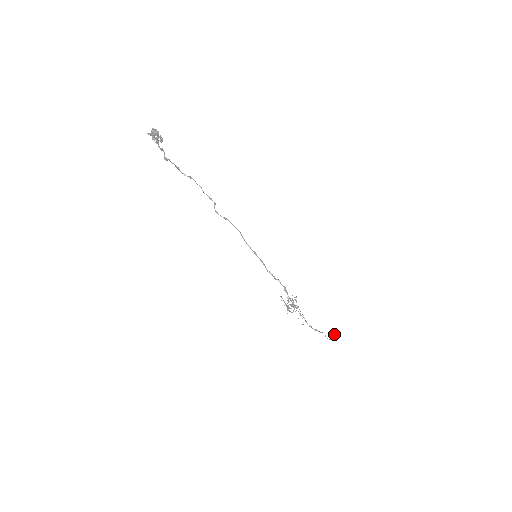
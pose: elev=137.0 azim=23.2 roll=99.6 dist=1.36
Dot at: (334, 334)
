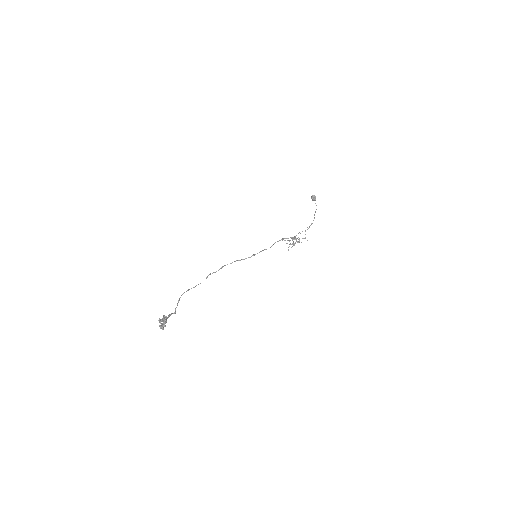
Dot at: (314, 198)
